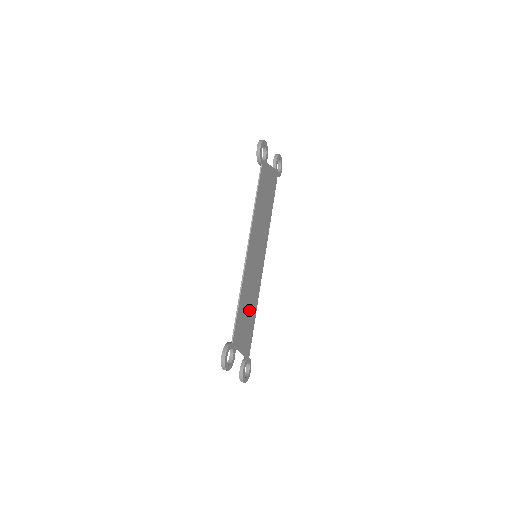
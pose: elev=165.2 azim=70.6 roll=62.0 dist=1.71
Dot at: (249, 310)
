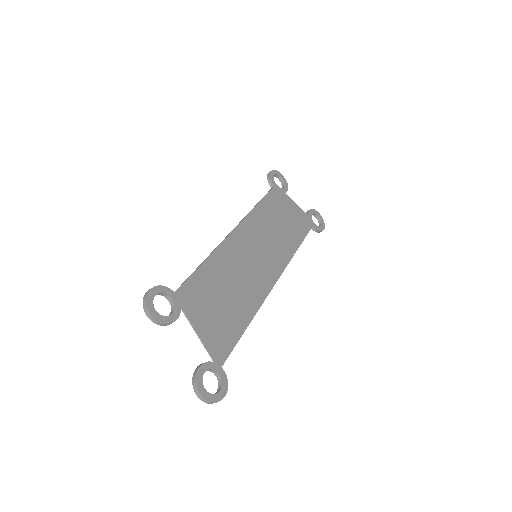
Dot at: (230, 299)
